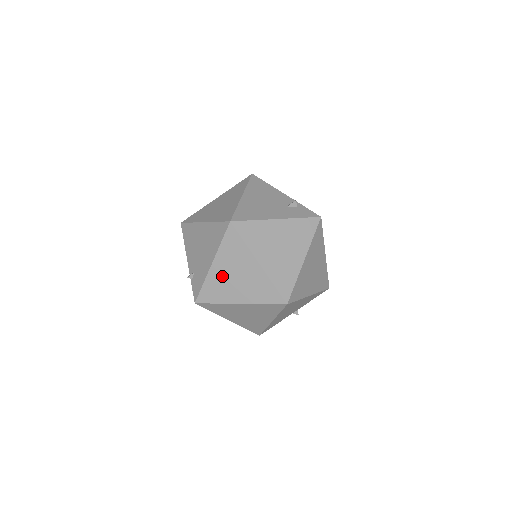
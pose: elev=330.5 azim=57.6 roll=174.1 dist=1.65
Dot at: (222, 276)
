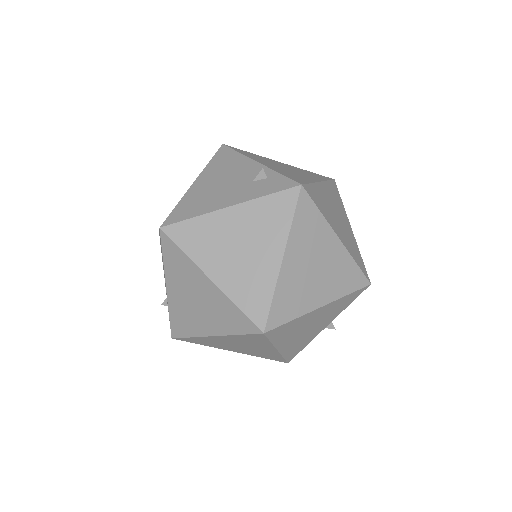
Dot at: (181, 302)
